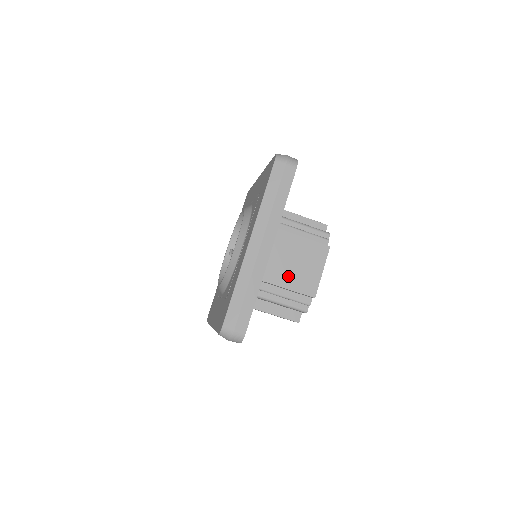
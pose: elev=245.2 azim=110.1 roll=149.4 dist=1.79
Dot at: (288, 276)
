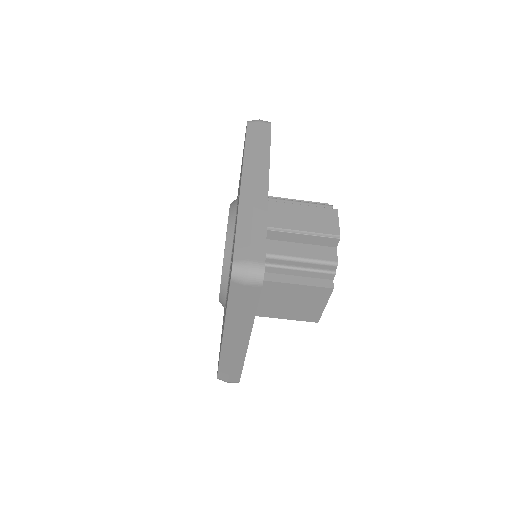
Dot at: (285, 311)
